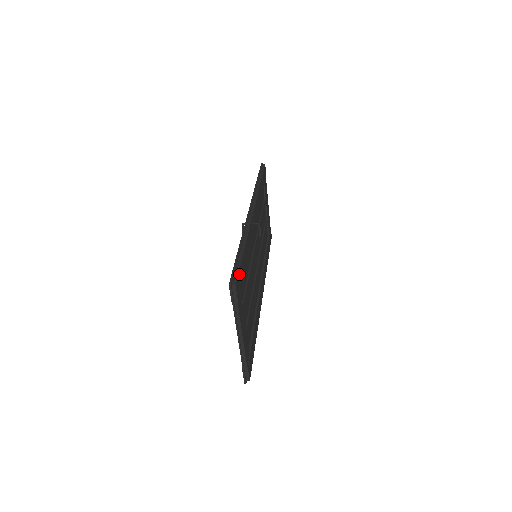
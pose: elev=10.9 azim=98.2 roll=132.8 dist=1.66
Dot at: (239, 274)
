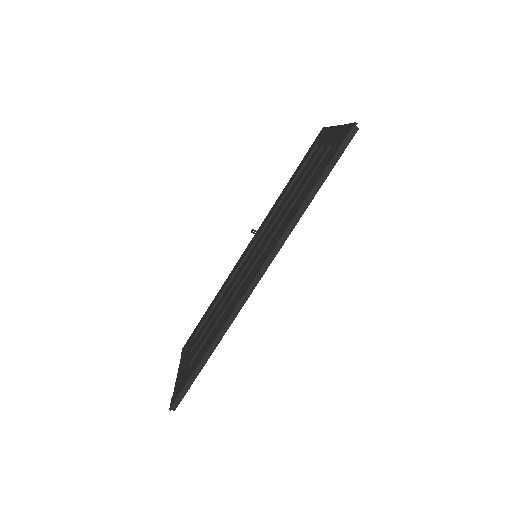
Dot at: occluded
